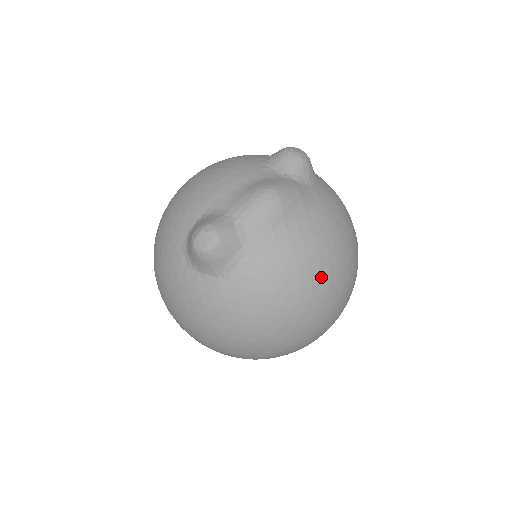
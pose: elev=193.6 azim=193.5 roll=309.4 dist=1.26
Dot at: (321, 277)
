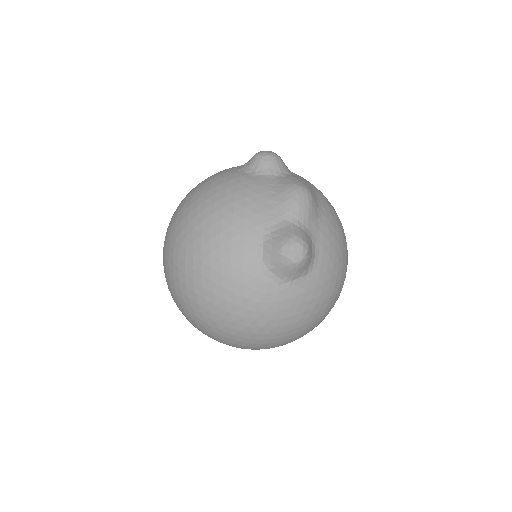
Dot at: (344, 233)
